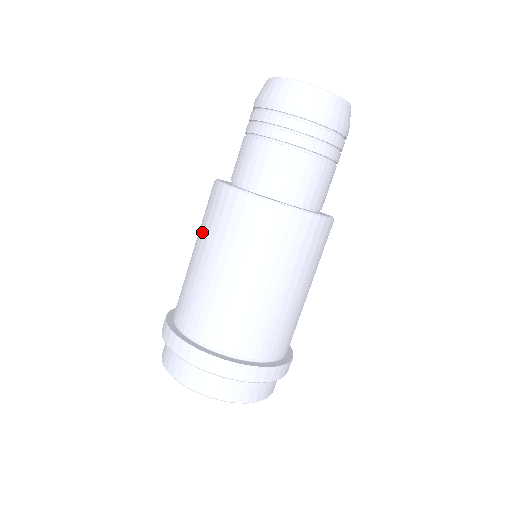
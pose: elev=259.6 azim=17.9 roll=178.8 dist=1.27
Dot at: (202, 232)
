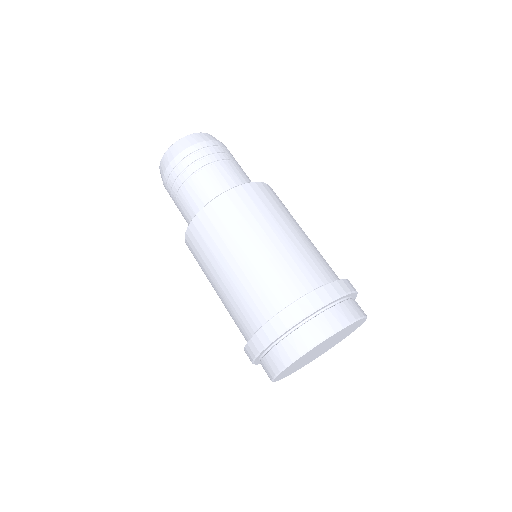
Dot at: (206, 268)
